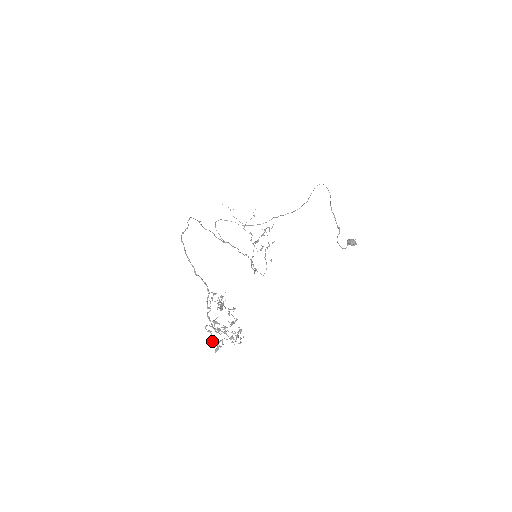
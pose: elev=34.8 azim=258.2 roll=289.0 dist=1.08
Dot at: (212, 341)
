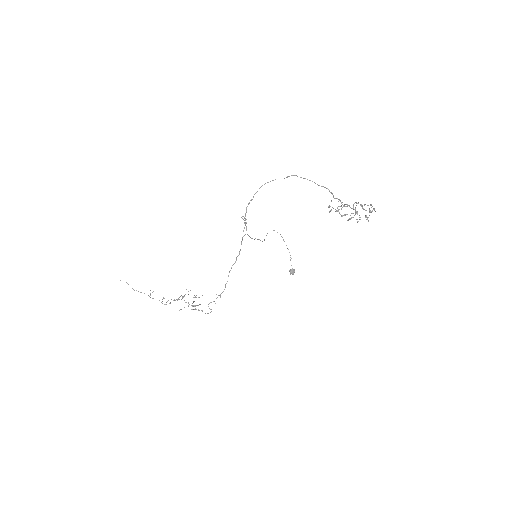
Dot at: (370, 204)
